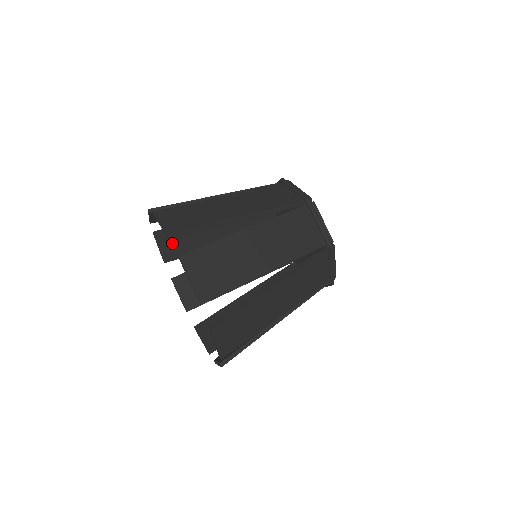
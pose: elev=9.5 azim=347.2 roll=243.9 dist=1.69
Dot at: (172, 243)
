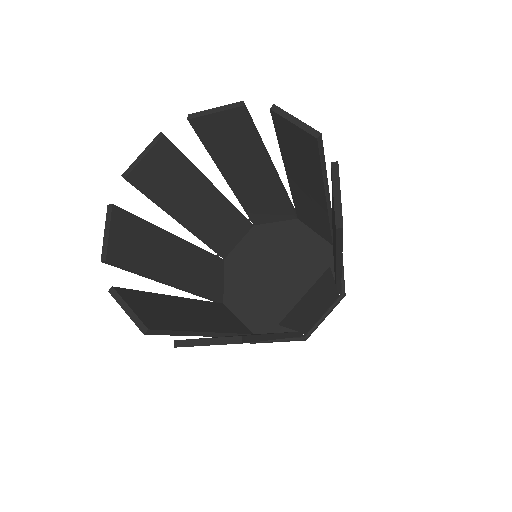
Dot at: (159, 166)
